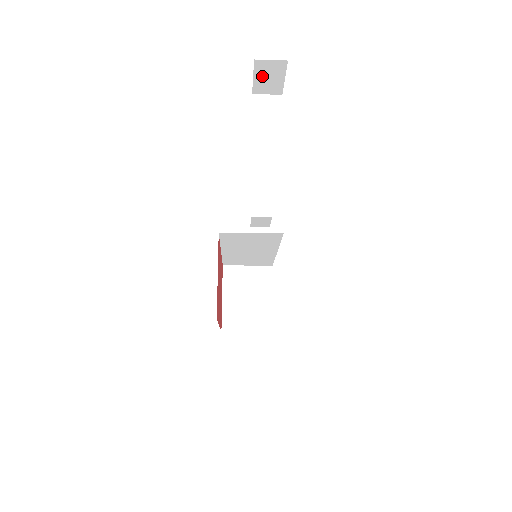
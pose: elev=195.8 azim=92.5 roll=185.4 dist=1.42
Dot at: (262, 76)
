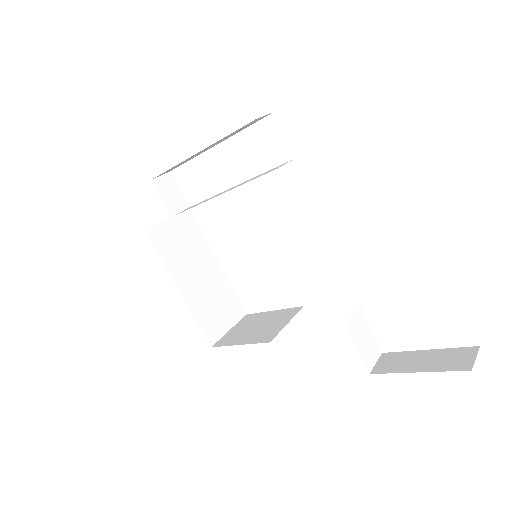
Dot at: occluded
